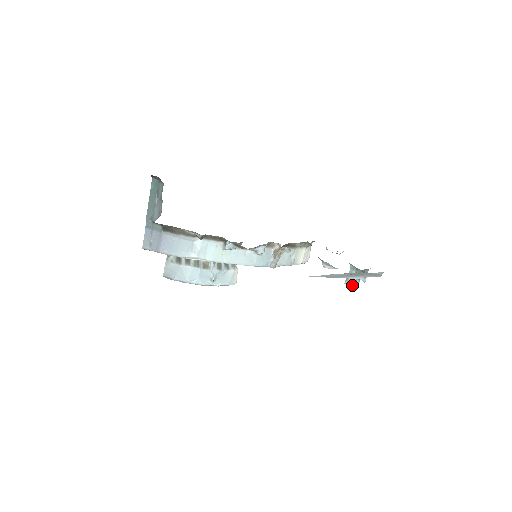
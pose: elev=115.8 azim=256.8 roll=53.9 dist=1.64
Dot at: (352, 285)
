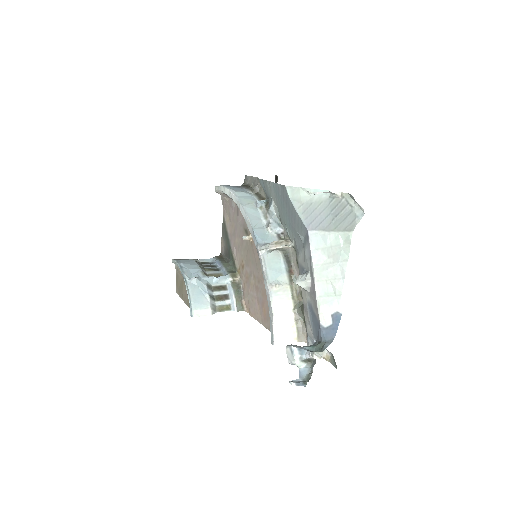
Dot at: (293, 346)
